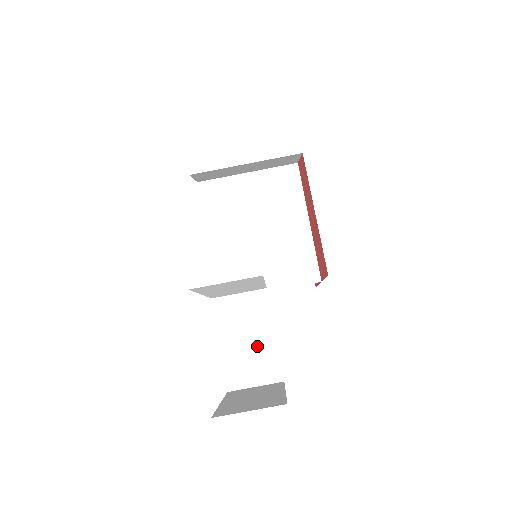
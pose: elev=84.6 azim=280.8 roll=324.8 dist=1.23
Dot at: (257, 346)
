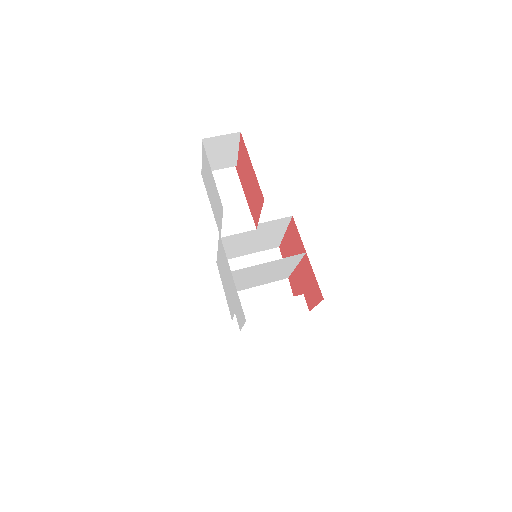
Dot at: occluded
